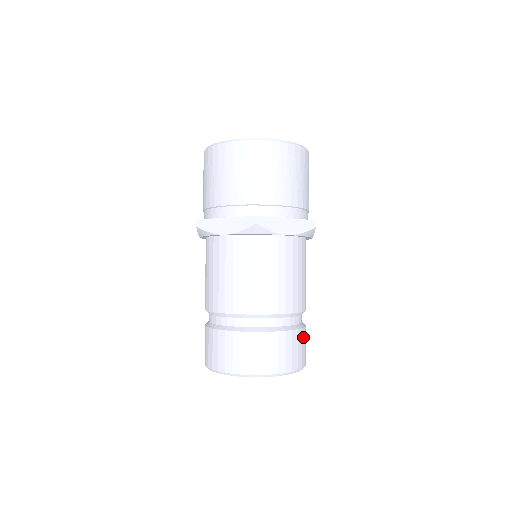
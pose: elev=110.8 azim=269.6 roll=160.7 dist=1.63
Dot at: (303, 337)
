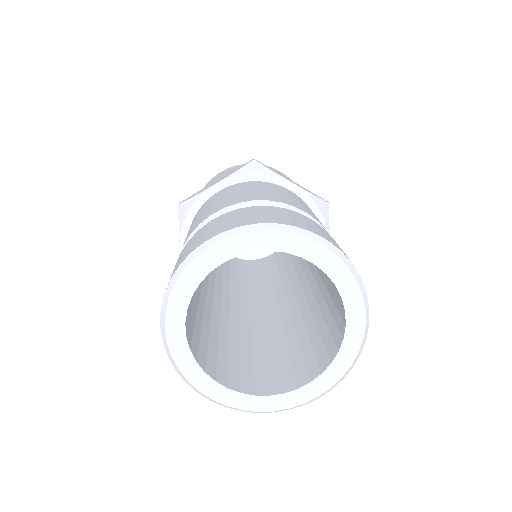
Dot at: occluded
